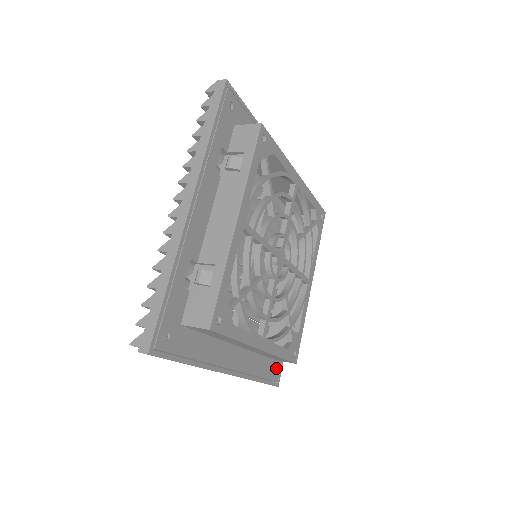
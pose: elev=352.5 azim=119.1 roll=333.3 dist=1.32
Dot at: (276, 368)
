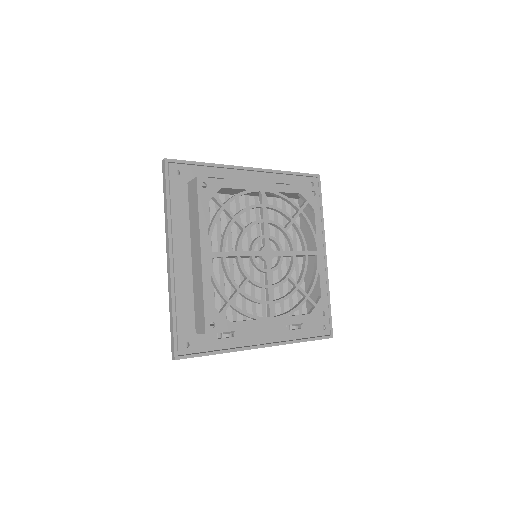
Dot at: (190, 344)
